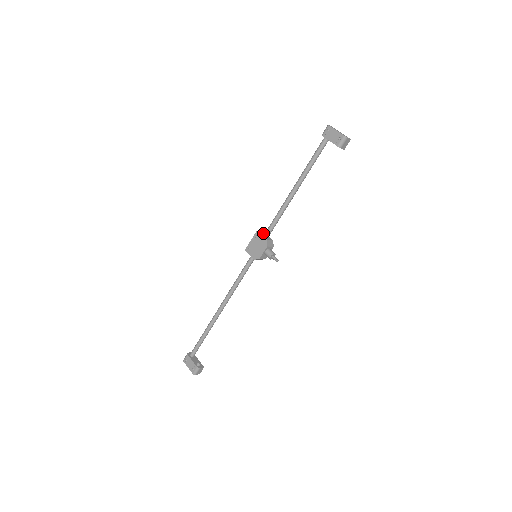
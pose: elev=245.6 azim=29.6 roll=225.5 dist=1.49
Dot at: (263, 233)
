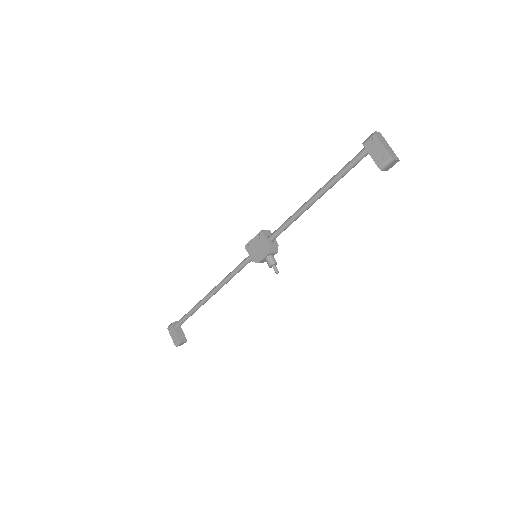
Dot at: (268, 233)
